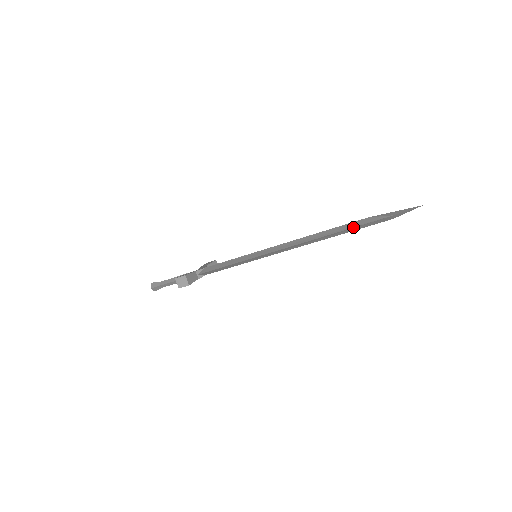
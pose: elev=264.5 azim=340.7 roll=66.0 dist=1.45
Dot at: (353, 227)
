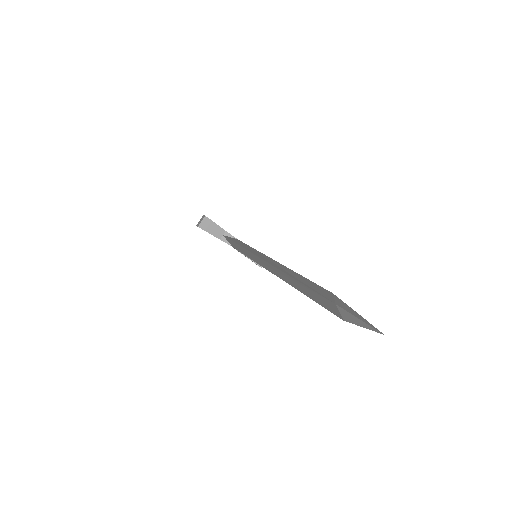
Dot at: (302, 282)
